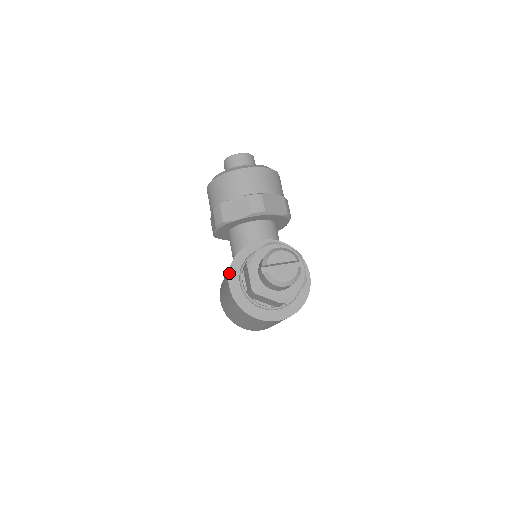
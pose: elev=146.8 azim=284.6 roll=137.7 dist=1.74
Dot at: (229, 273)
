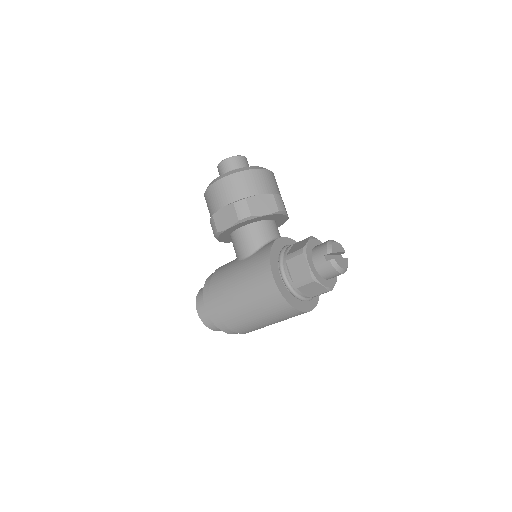
Dot at: (271, 264)
